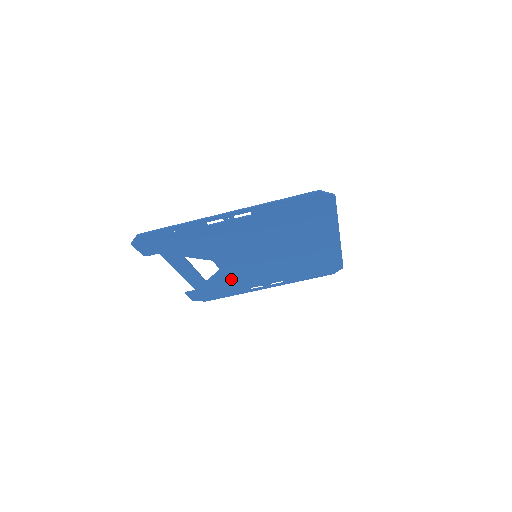
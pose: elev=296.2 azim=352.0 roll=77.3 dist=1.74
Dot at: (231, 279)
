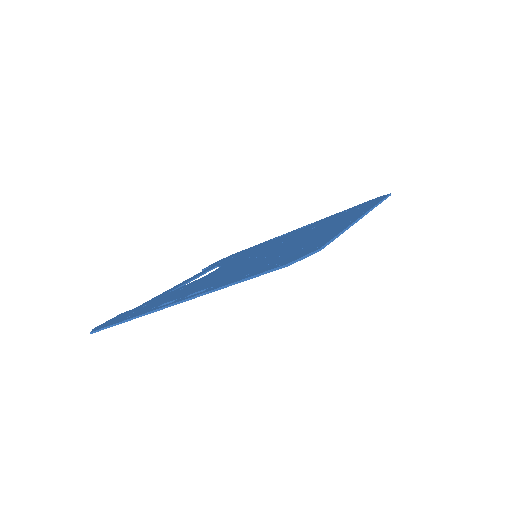
Dot at: occluded
